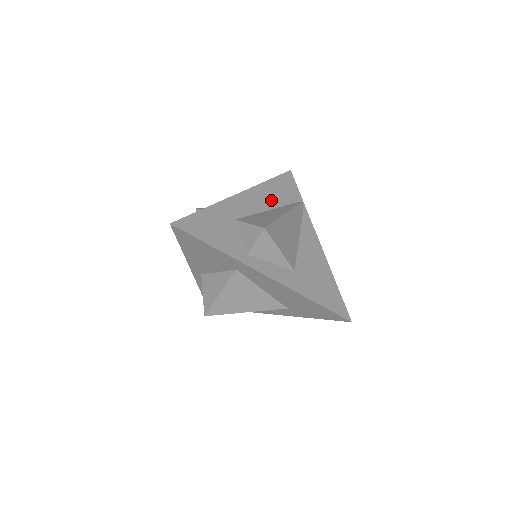
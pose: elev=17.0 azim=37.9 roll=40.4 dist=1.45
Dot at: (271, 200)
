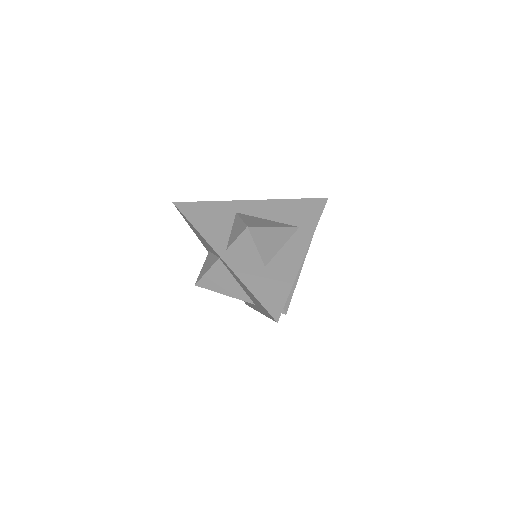
Dot at: occluded
